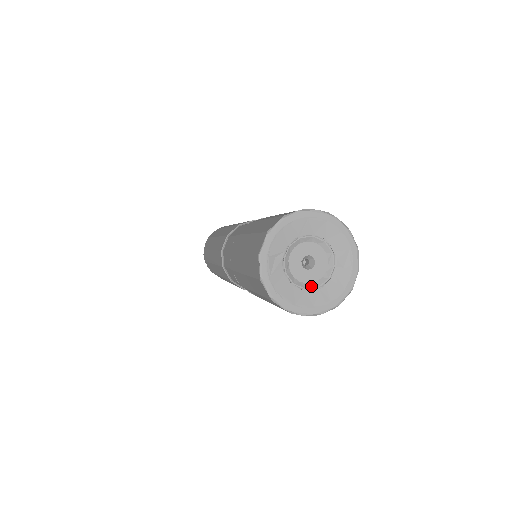
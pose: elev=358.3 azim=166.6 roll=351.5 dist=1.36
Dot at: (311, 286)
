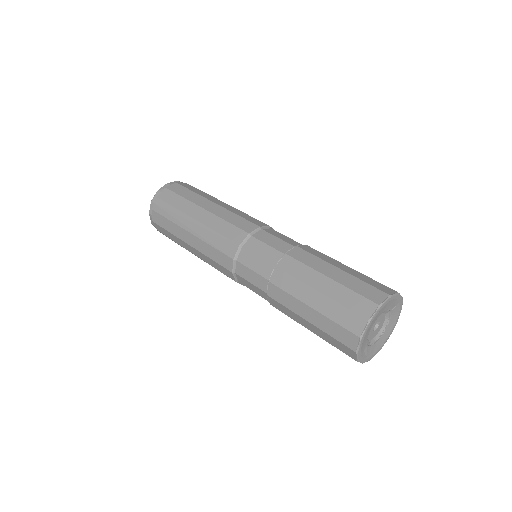
Dot at: (382, 330)
